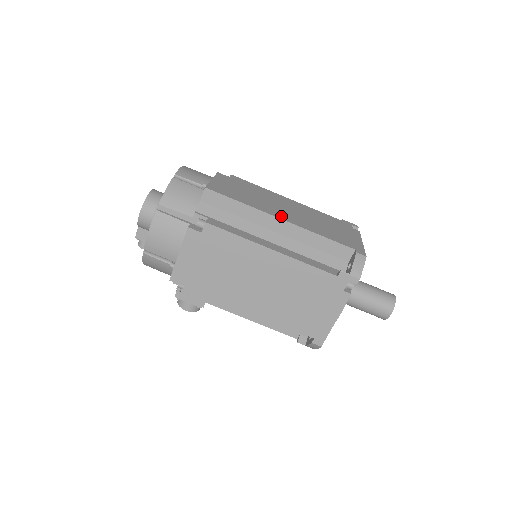
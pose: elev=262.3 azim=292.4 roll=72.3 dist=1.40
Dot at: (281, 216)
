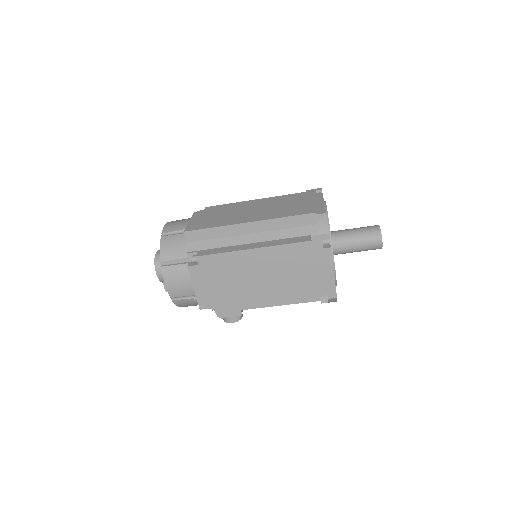
Dot at: (249, 220)
